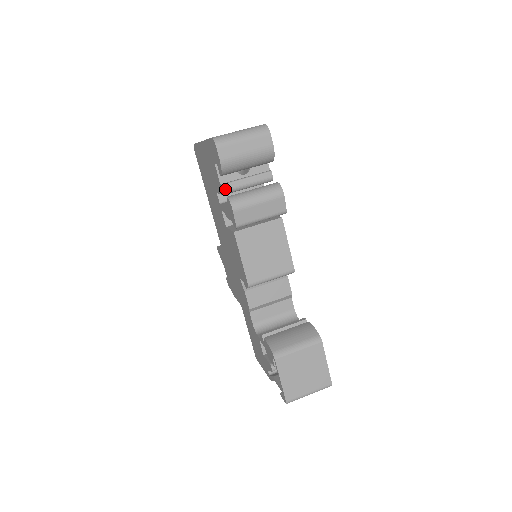
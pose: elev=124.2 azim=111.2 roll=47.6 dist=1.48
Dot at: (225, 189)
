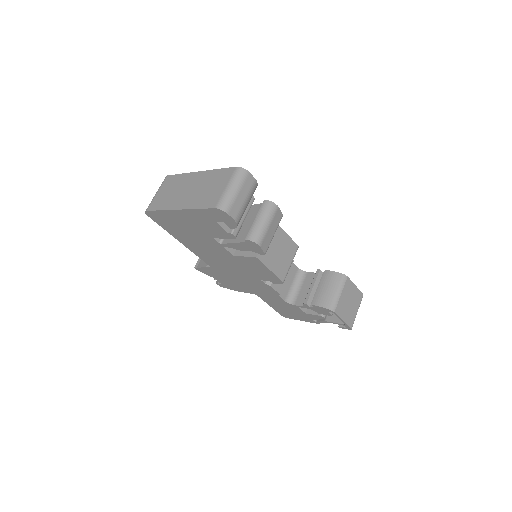
Dot at: (235, 234)
